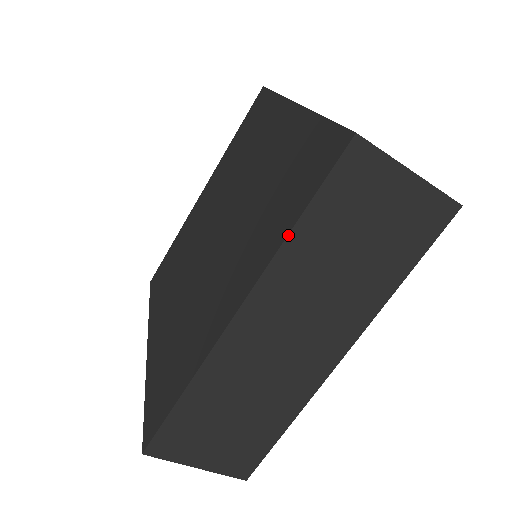
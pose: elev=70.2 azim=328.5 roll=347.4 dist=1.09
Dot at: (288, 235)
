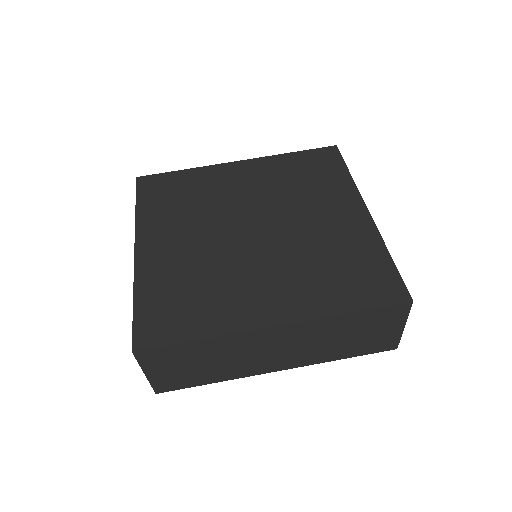
Dot at: (341, 314)
